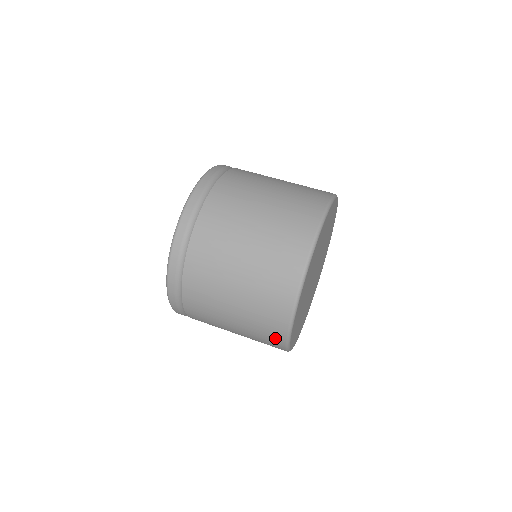
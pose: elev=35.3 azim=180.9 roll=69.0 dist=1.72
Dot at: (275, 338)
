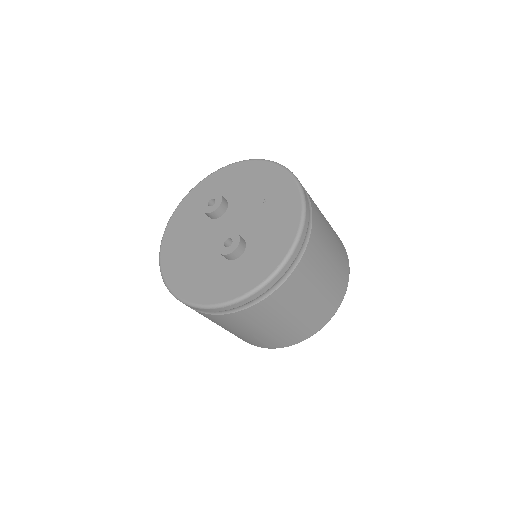
Dot at: (308, 332)
